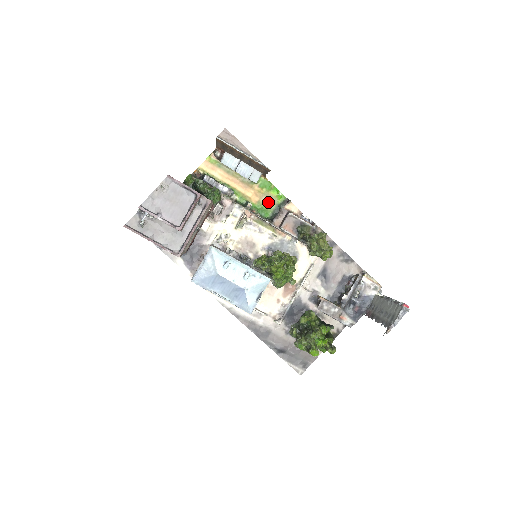
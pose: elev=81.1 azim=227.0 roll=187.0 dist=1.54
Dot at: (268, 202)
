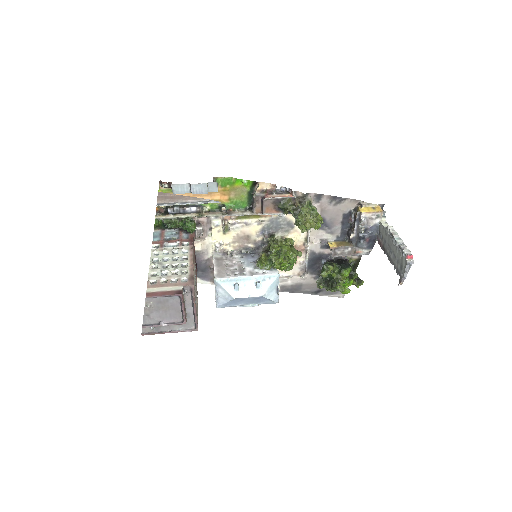
Dot at: (238, 194)
